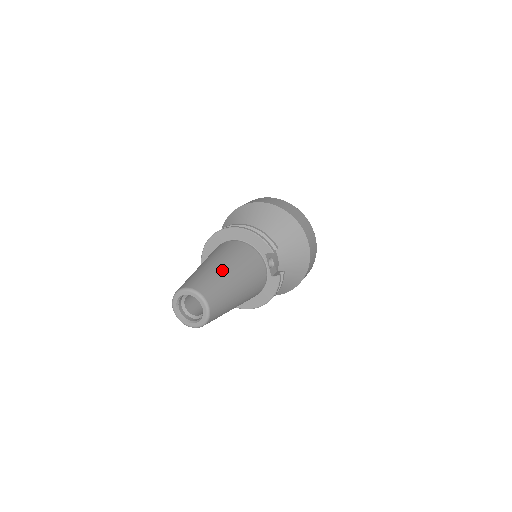
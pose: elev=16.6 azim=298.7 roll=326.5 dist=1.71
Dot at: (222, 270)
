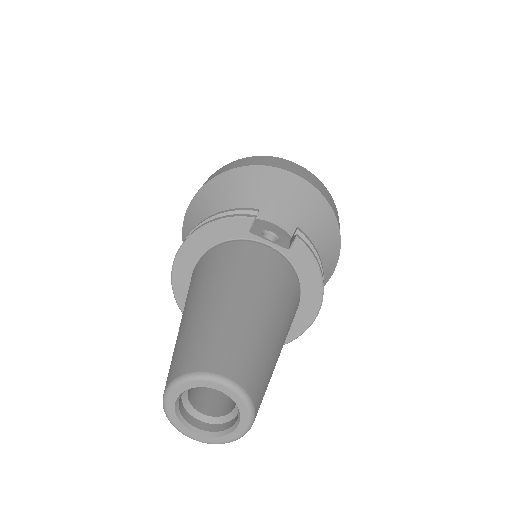
Dot at: (203, 307)
